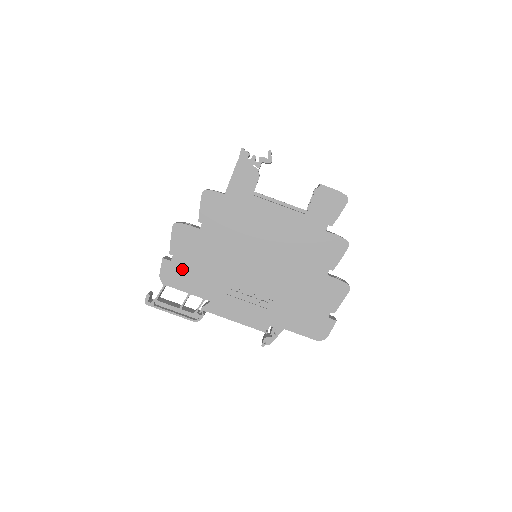
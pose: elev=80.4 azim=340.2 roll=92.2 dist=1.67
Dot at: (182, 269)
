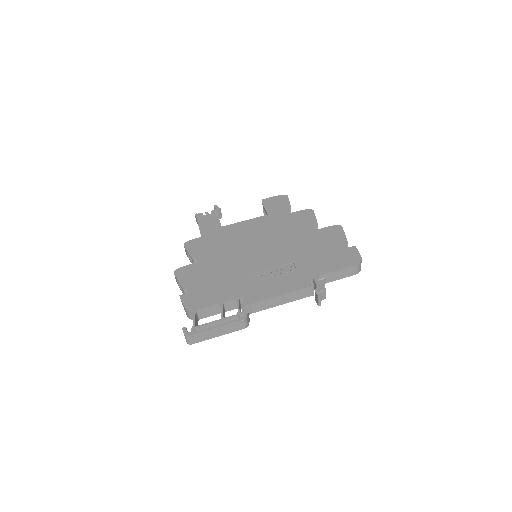
Dot at: (202, 292)
